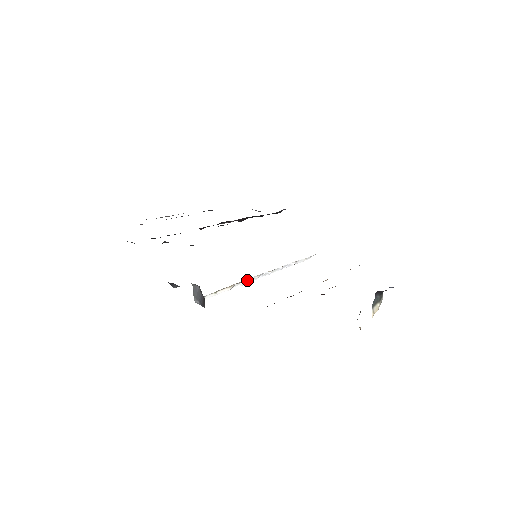
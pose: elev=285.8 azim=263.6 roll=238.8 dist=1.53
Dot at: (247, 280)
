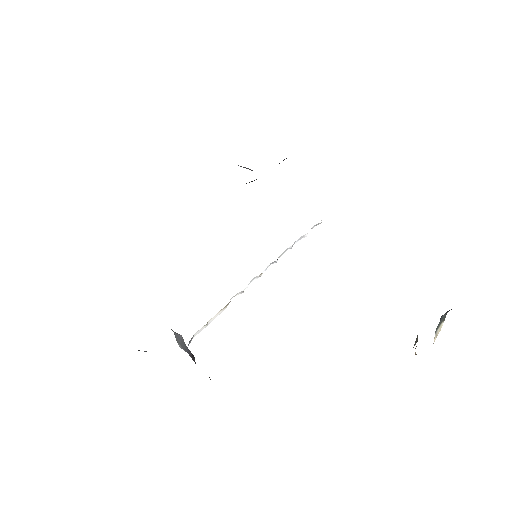
Dot at: (247, 286)
